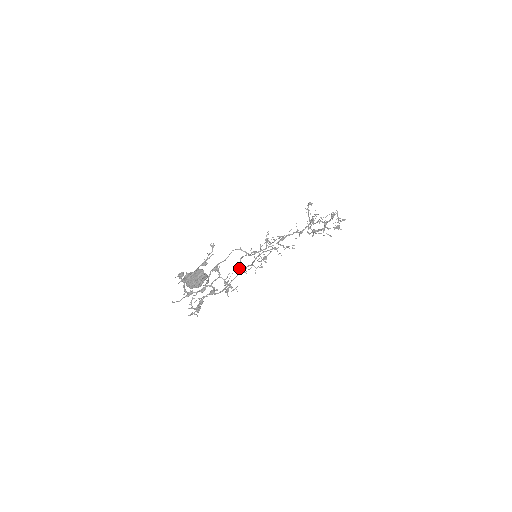
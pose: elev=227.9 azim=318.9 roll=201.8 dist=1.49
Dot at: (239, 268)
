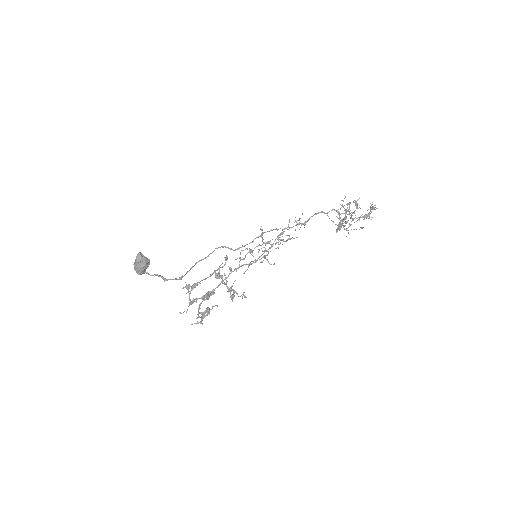
Dot at: (230, 267)
